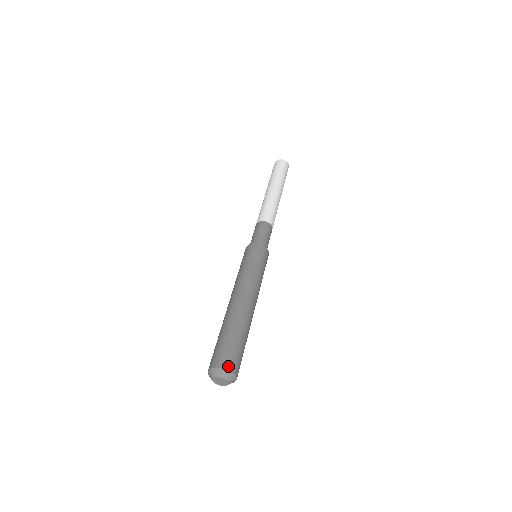
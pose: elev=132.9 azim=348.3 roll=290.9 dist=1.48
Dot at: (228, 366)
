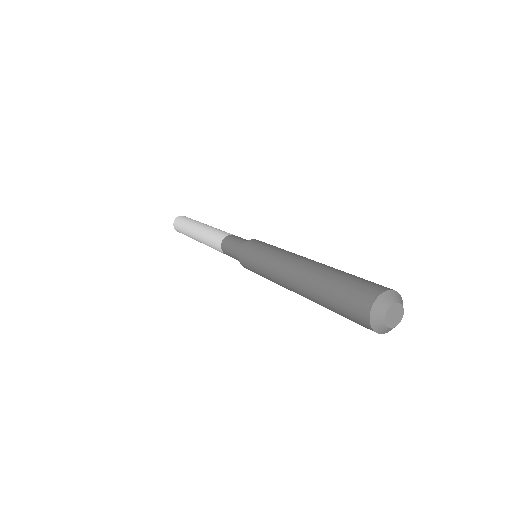
Dot at: (373, 295)
